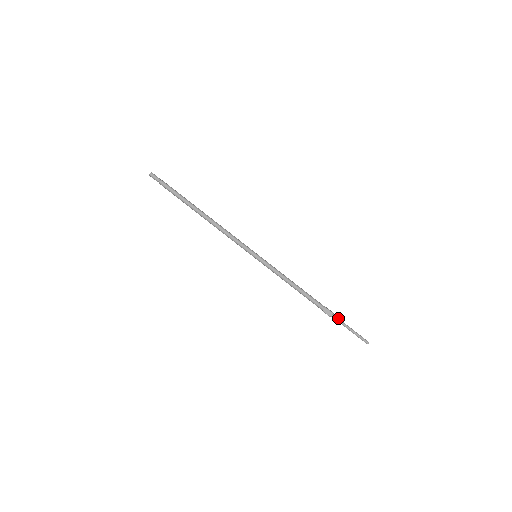
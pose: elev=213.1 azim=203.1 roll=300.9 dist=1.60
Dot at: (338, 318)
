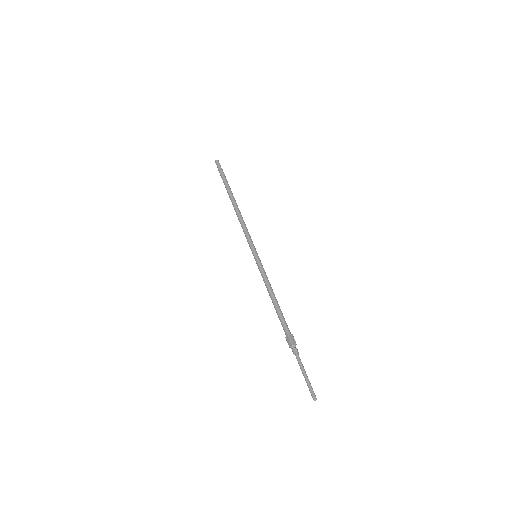
Dot at: (298, 354)
